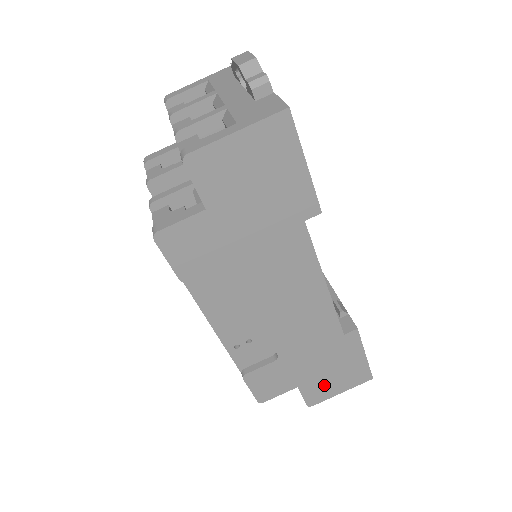
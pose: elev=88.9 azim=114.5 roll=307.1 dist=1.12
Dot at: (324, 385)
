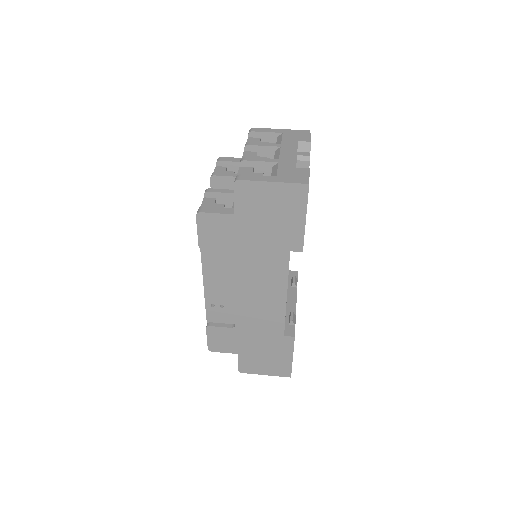
Dot at: (256, 363)
